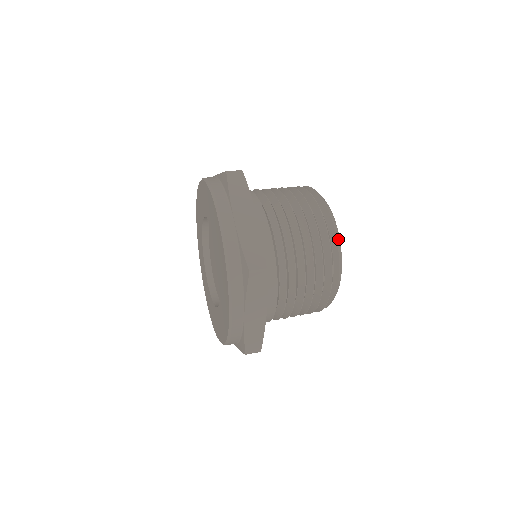
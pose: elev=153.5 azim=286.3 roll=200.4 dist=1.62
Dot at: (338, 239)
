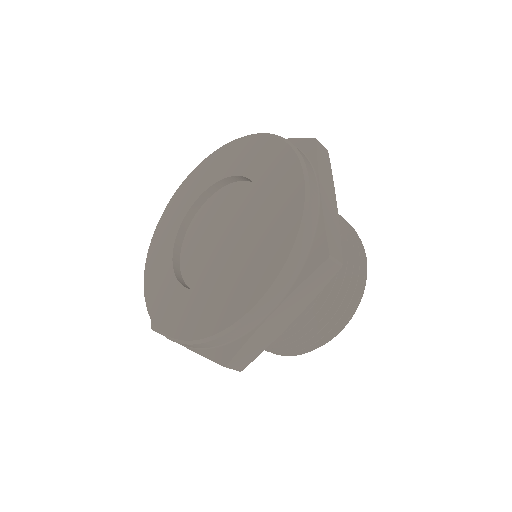
Dot at: occluded
